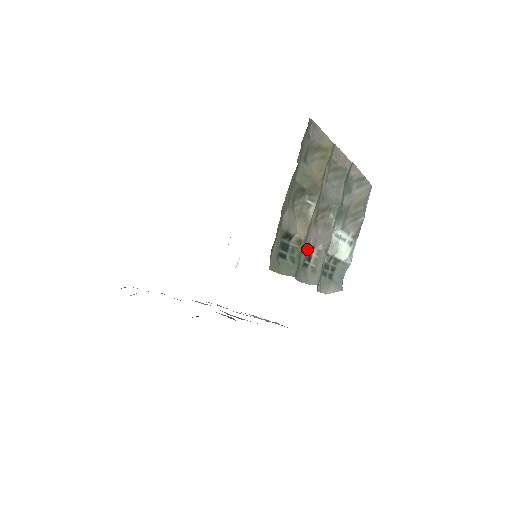
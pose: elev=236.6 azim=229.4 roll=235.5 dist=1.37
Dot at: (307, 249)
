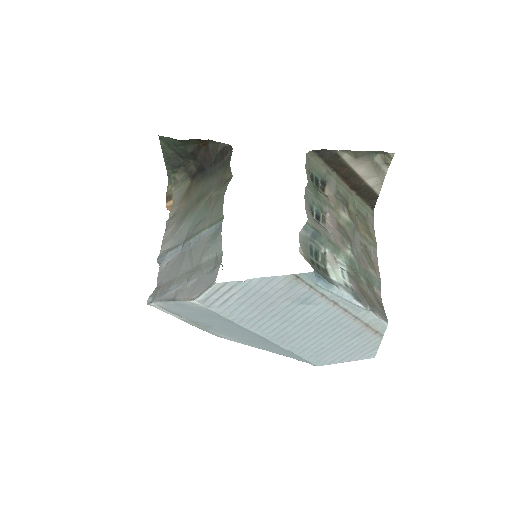
Dot at: (322, 214)
